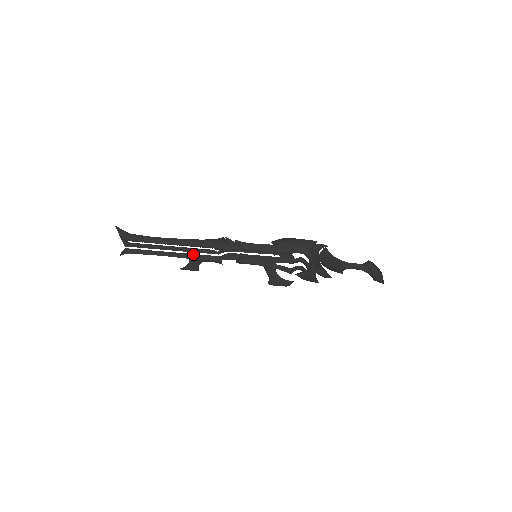
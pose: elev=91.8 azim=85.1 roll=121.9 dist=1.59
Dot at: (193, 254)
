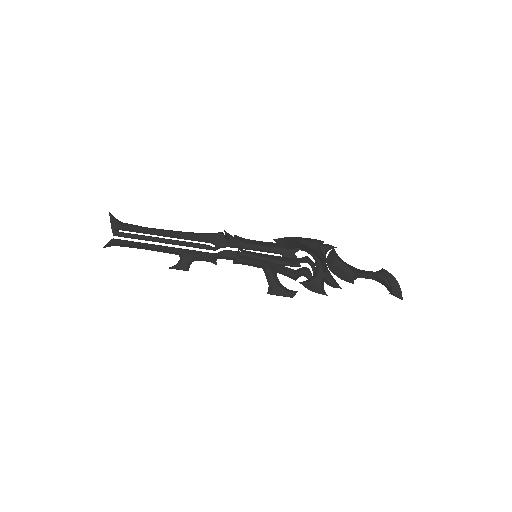
Dot at: (186, 249)
